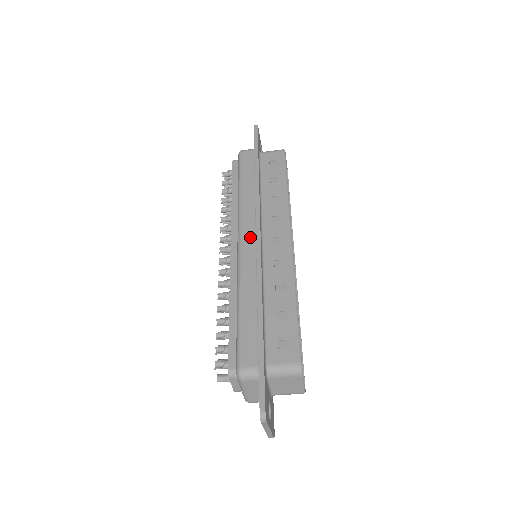
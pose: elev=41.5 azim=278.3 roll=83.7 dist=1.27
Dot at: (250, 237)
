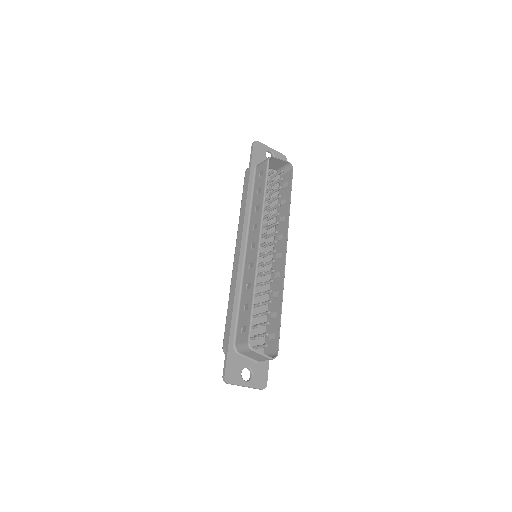
Dot at: occluded
